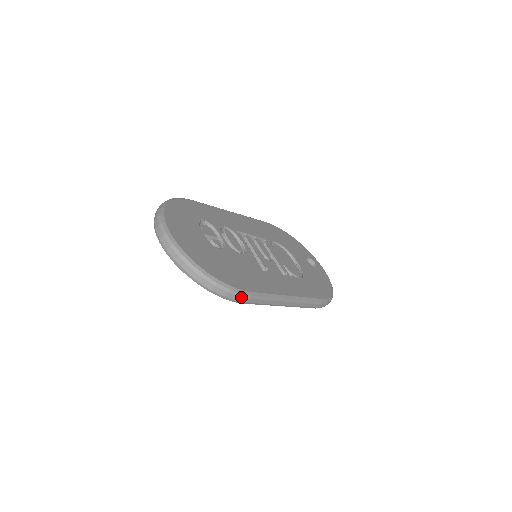
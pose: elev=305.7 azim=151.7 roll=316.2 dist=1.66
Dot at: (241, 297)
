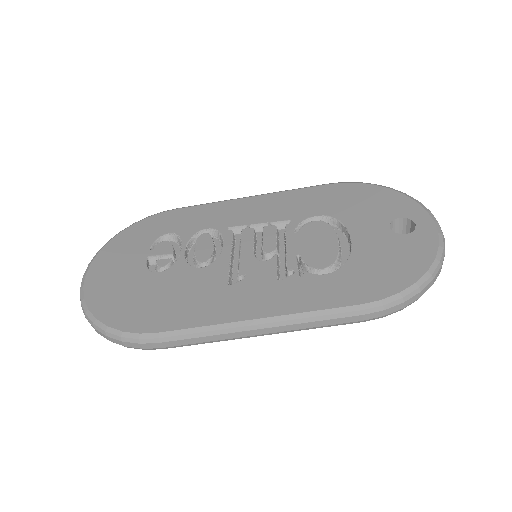
Dot at: (144, 343)
